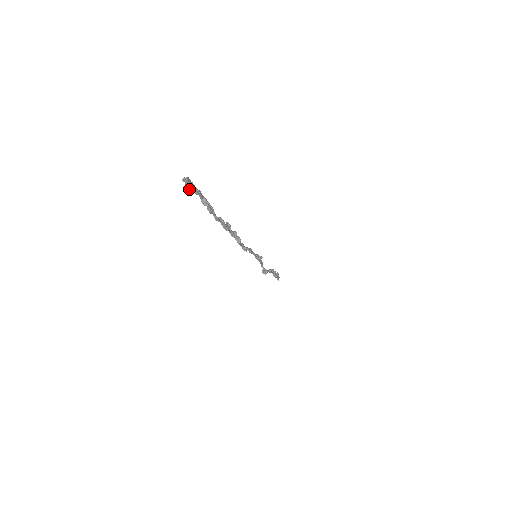
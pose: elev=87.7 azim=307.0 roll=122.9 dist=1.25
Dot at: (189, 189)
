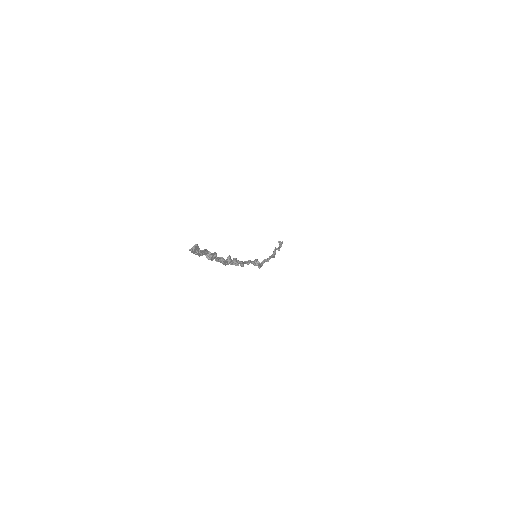
Dot at: (194, 253)
